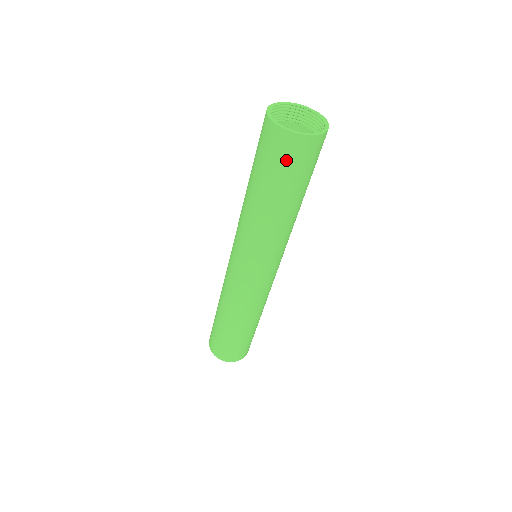
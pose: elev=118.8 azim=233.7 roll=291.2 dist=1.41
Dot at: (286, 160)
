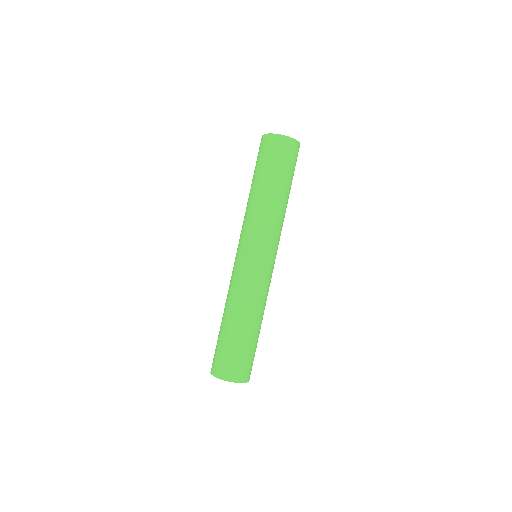
Dot at: (280, 154)
